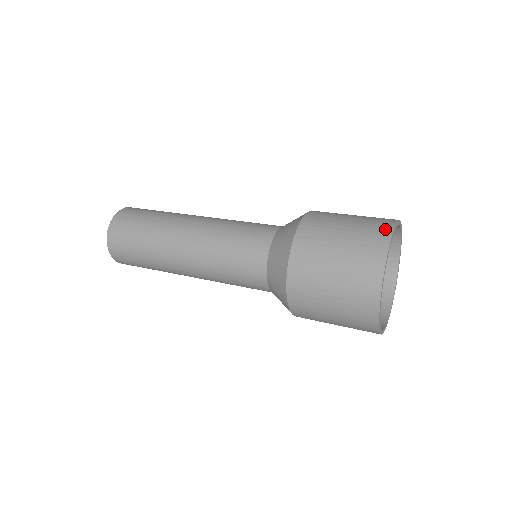
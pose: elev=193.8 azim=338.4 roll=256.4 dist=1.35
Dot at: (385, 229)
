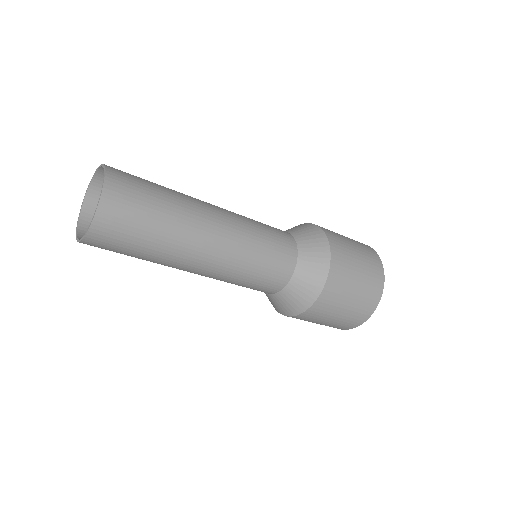
Dot at: (362, 243)
